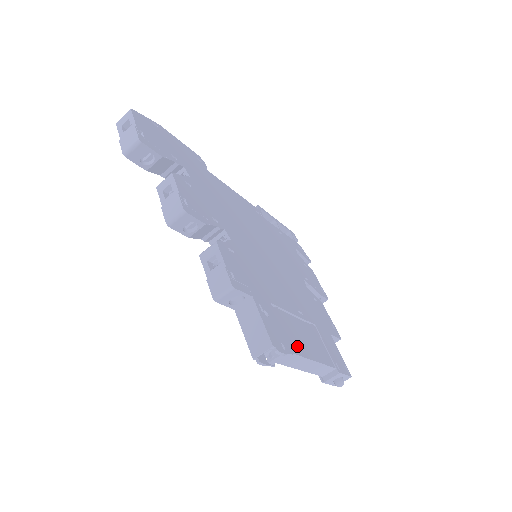
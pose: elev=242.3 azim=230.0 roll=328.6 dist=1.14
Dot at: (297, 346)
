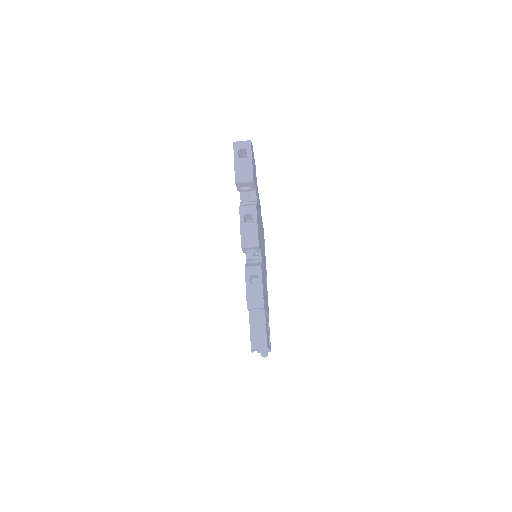
Dot at: occluded
